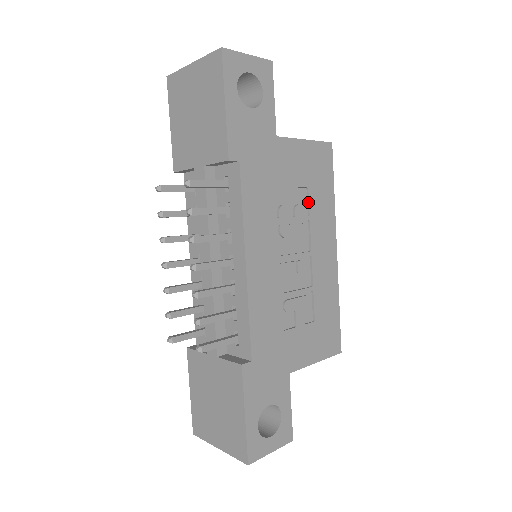
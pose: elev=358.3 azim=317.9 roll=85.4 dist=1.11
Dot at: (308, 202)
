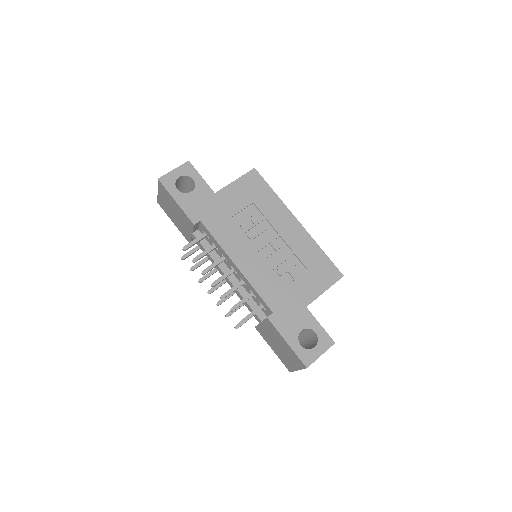
Dot at: (259, 210)
